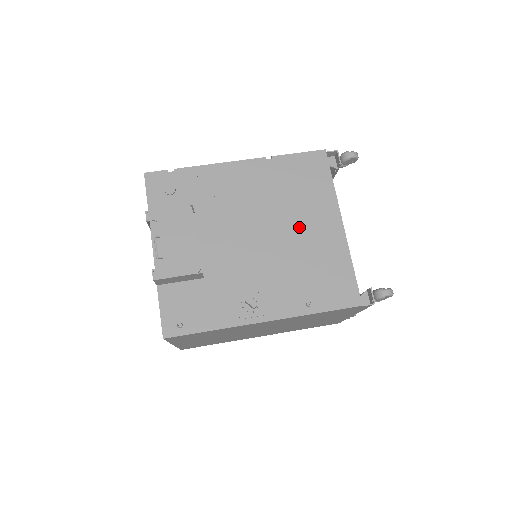
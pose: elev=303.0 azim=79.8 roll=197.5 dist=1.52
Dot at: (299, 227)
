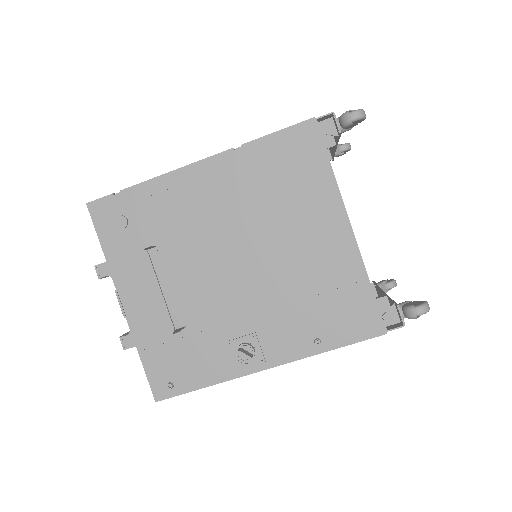
Dot at: (292, 241)
